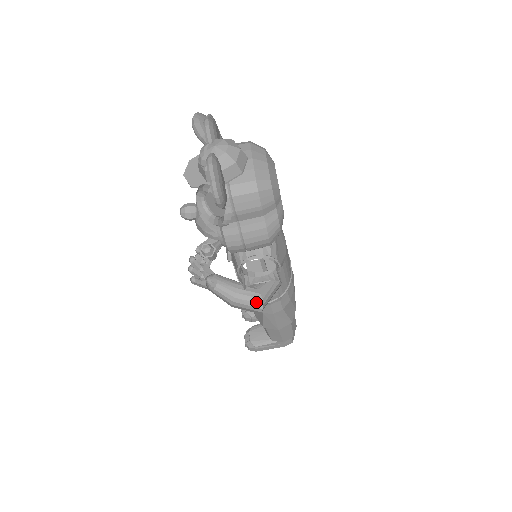
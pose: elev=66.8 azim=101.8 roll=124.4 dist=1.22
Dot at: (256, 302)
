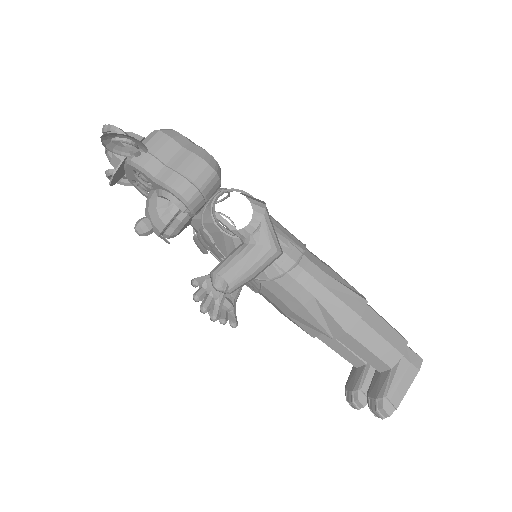
Dot at: (274, 259)
